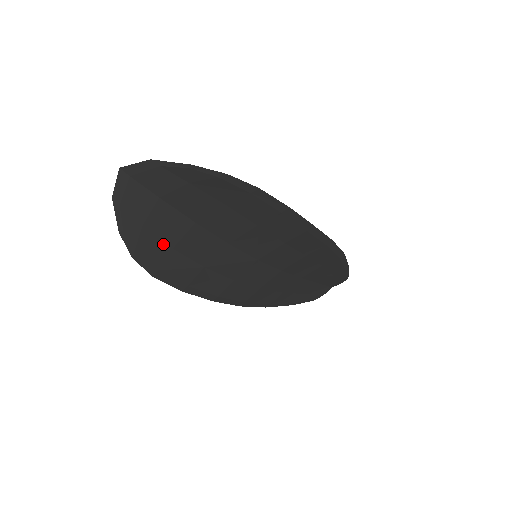
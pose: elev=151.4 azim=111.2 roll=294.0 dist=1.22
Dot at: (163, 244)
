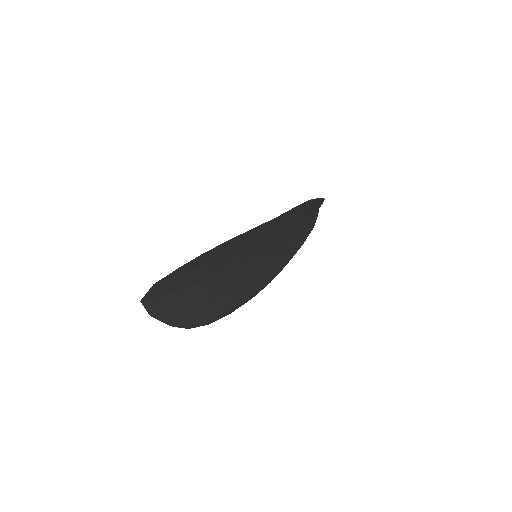
Dot at: (198, 307)
